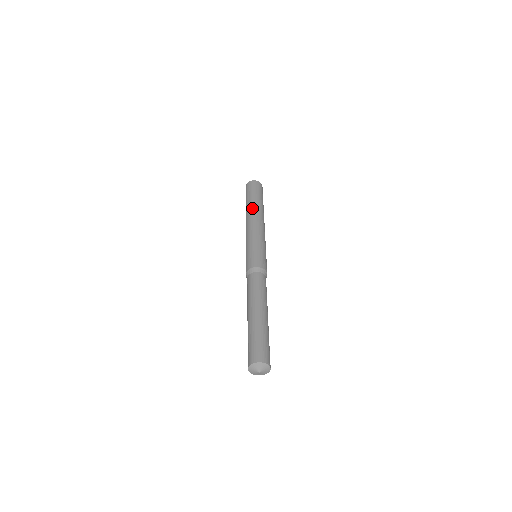
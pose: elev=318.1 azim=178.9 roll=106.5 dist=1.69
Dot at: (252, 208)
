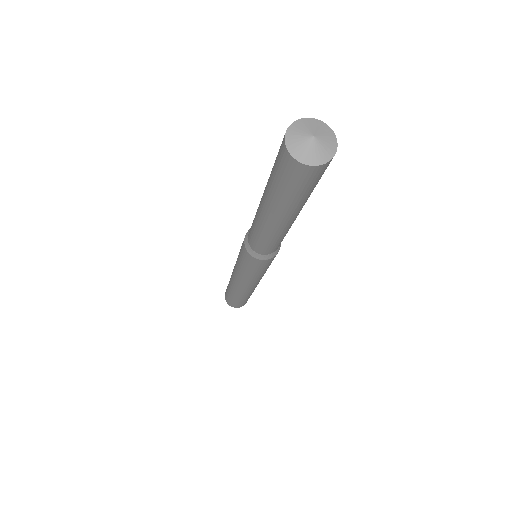
Dot at: occluded
